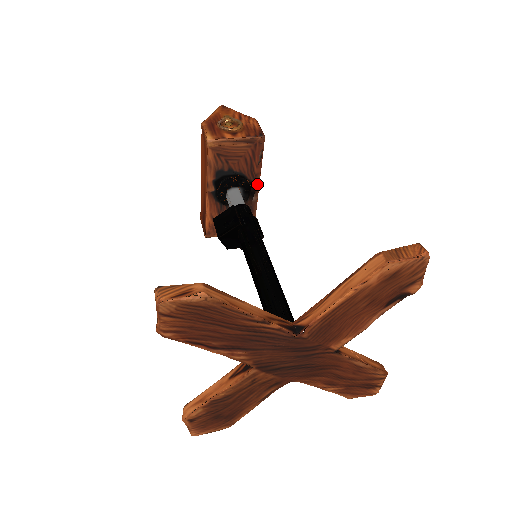
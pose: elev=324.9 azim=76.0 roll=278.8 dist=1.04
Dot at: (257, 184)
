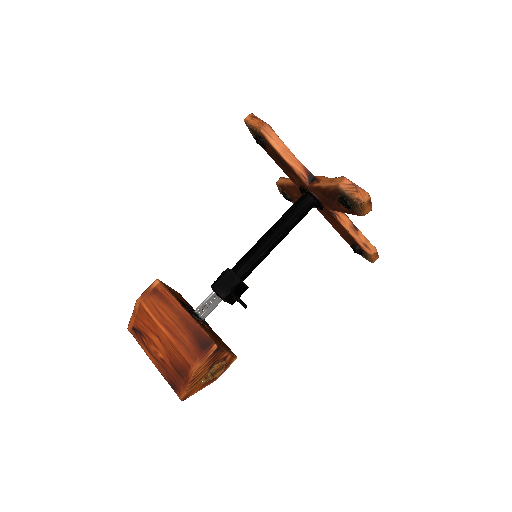
Dot at: occluded
